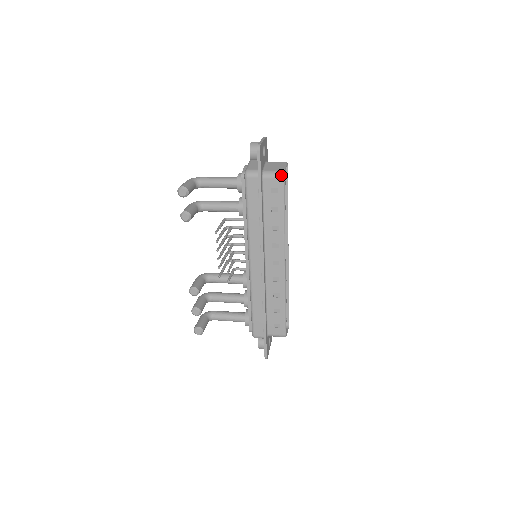
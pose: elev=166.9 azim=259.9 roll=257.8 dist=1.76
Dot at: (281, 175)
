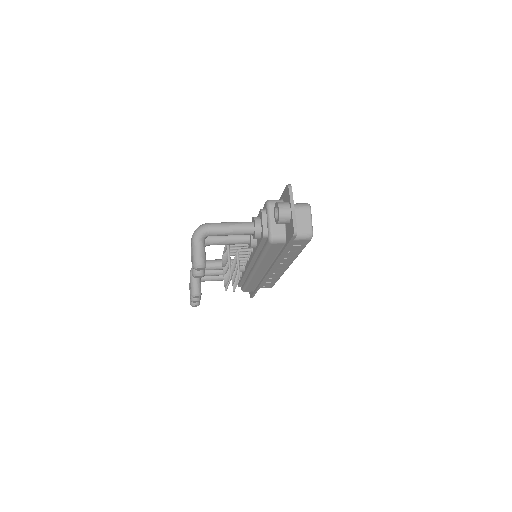
Dot at: (309, 238)
